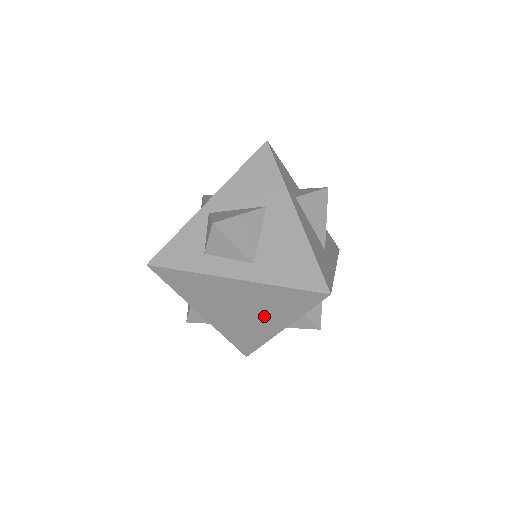
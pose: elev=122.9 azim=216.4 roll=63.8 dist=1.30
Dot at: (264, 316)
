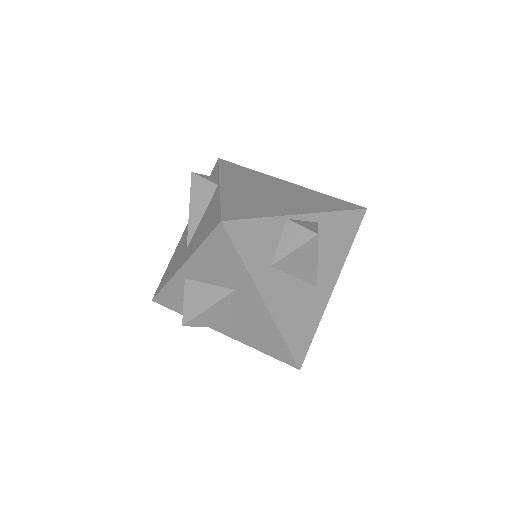
Dot at: occluded
